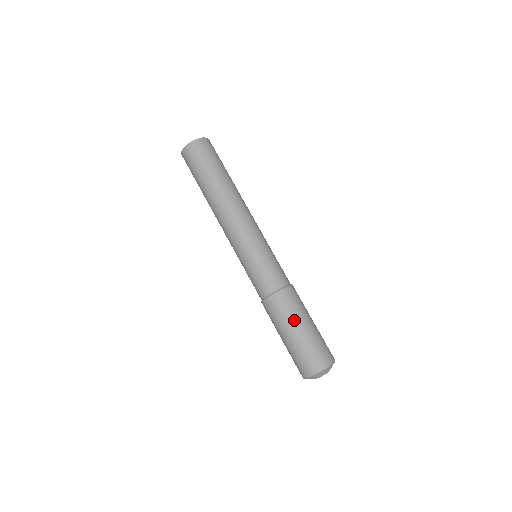
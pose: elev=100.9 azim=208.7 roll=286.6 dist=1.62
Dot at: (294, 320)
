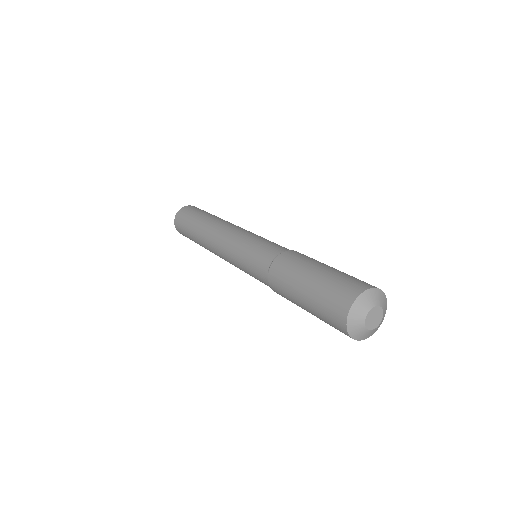
Dot at: (315, 262)
